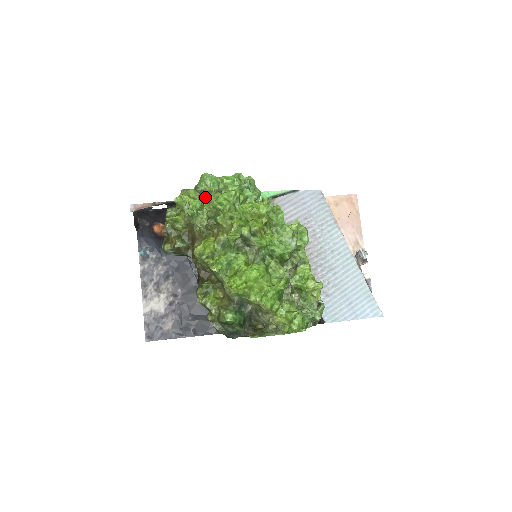
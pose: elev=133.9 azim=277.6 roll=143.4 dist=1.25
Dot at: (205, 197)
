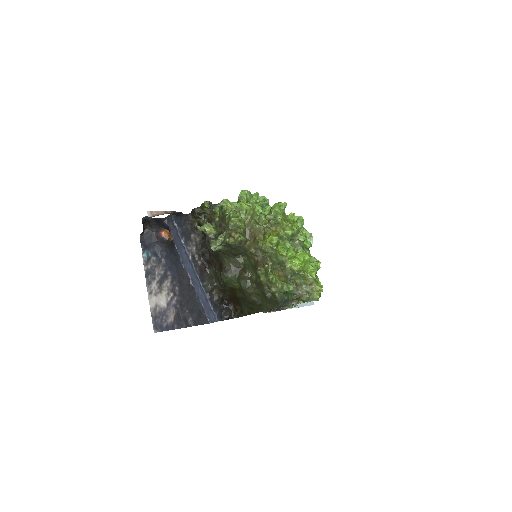
Dot at: occluded
